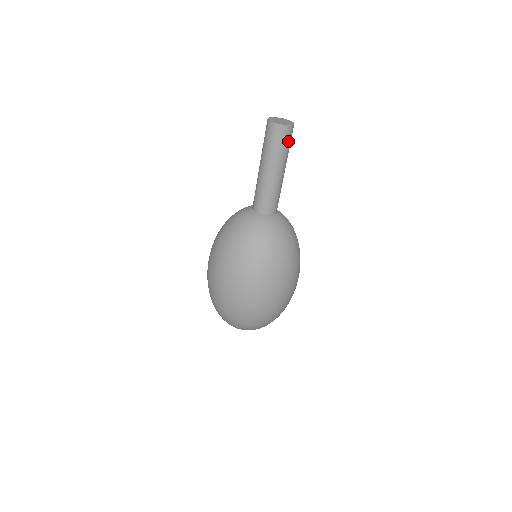
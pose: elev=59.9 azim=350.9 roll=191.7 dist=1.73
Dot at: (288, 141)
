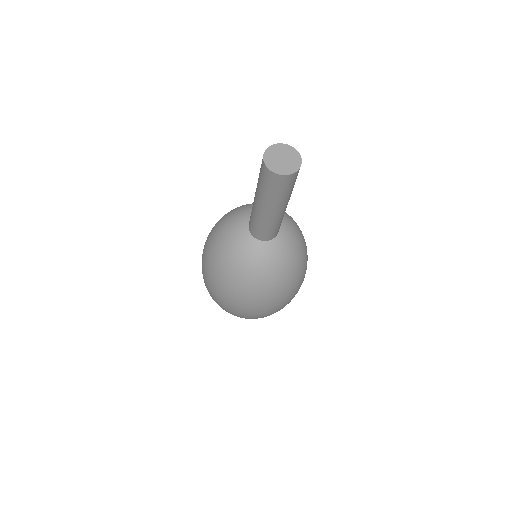
Dot at: (279, 188)
